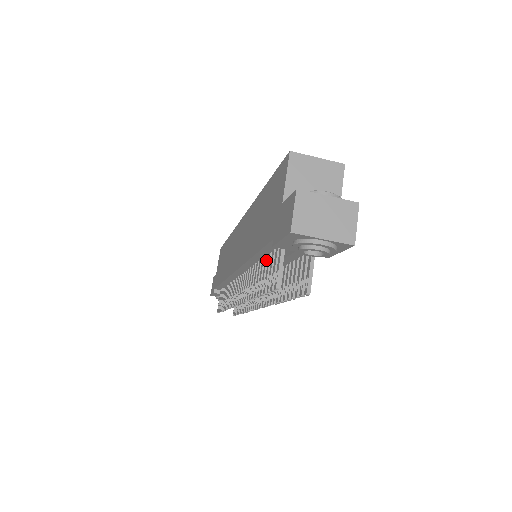
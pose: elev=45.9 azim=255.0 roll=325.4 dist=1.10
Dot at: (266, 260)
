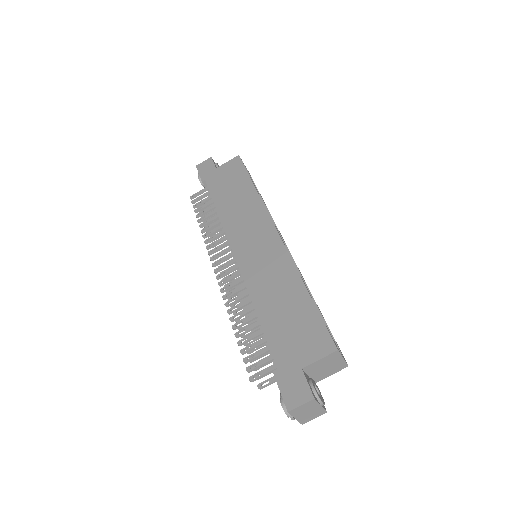
Dot at: (261, 334)
